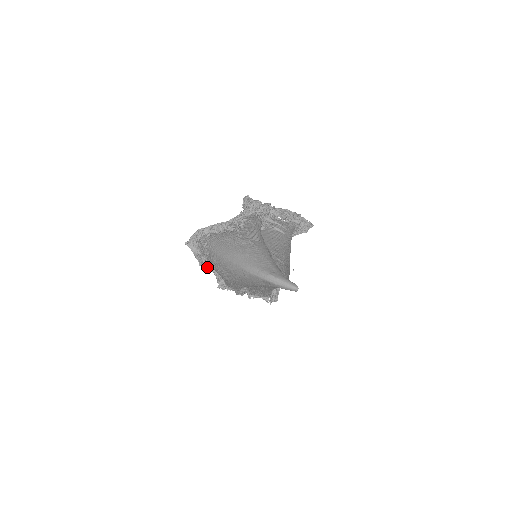
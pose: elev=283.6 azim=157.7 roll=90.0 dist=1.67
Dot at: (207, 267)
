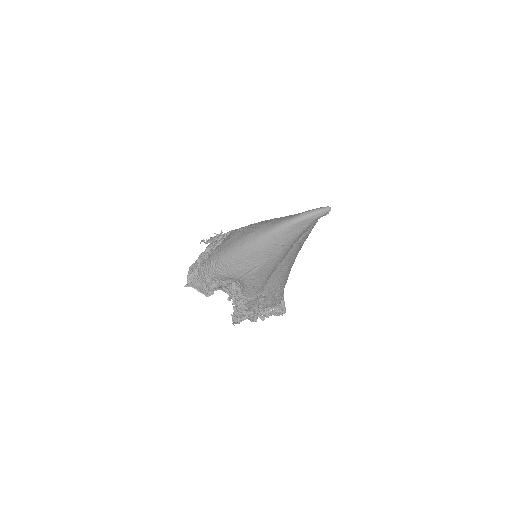
Dot at: occluded
